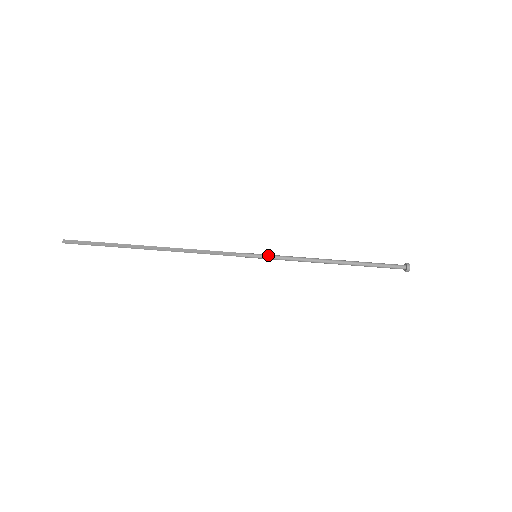
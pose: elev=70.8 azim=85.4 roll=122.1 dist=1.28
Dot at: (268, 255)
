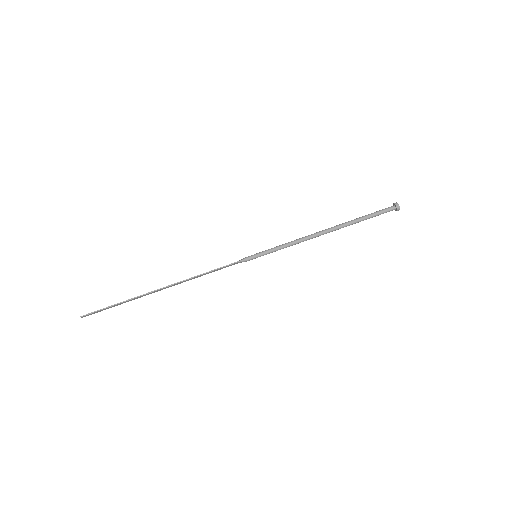
Dot at: (266, 250)
